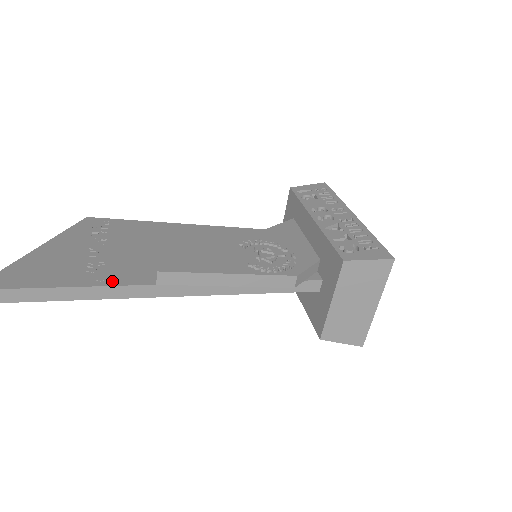
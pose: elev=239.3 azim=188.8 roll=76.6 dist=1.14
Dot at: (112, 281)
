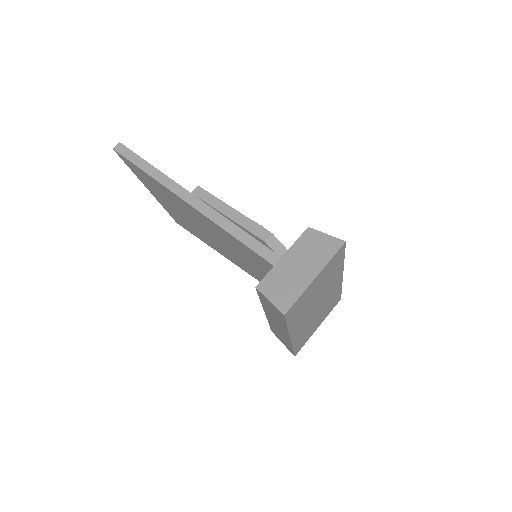
Dot at: occluded
